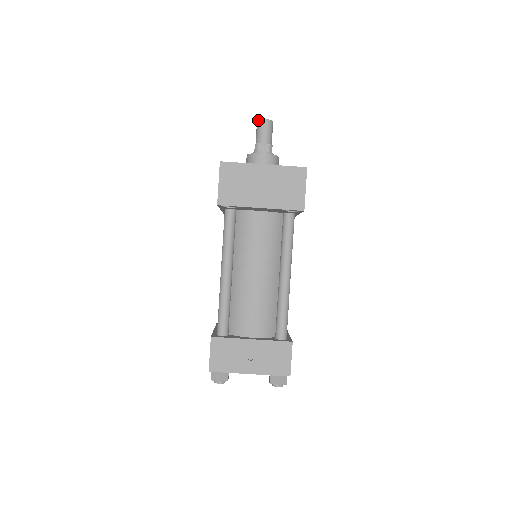
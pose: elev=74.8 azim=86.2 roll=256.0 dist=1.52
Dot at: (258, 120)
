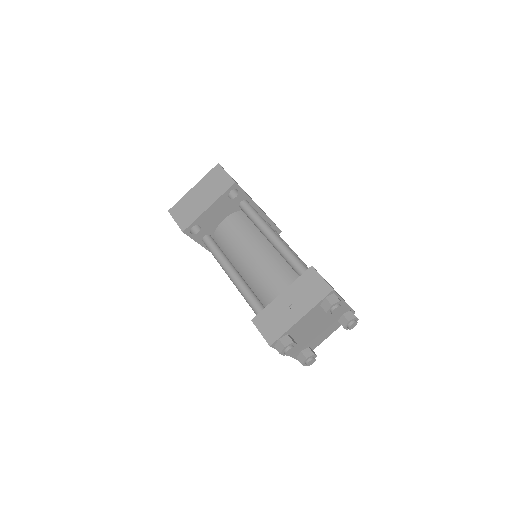
Dot at: occluded
